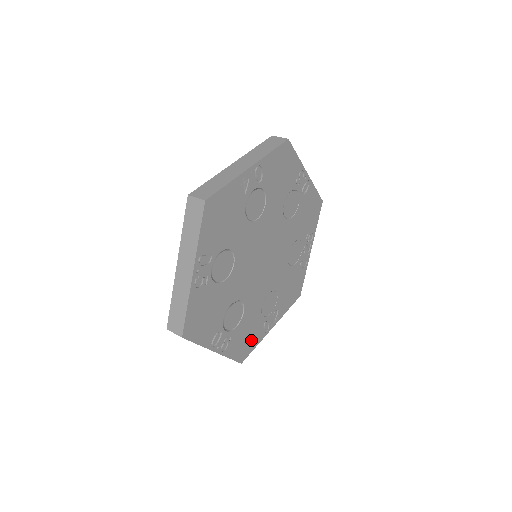
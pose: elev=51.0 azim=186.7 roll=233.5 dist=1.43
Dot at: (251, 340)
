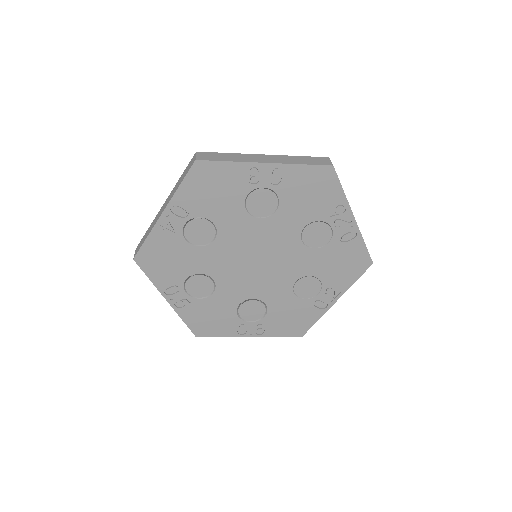
Dot at: (302, 319)
